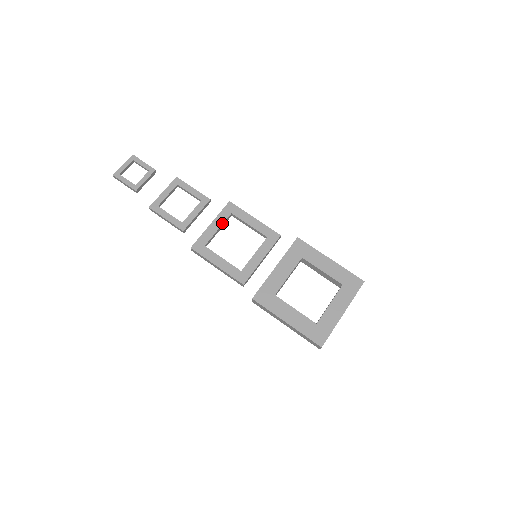
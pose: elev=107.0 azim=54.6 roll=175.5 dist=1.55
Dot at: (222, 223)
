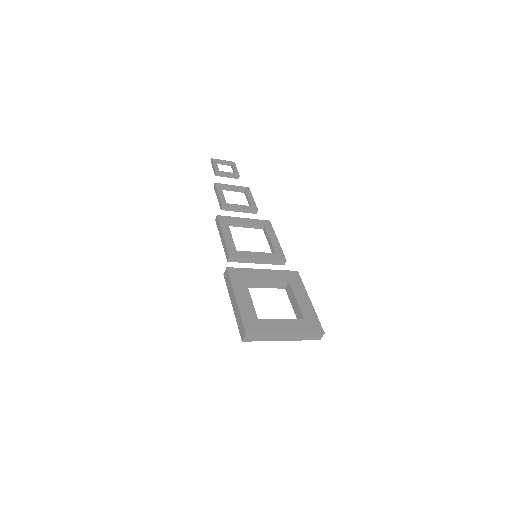
Dot at: (252, 224)
